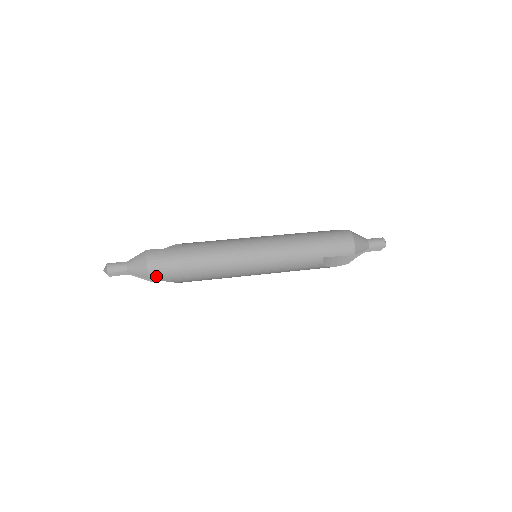
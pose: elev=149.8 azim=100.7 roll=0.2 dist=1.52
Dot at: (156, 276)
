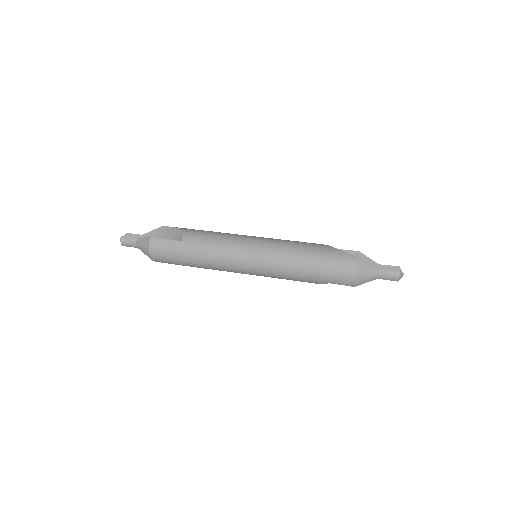
Dot at: (158, 261)
